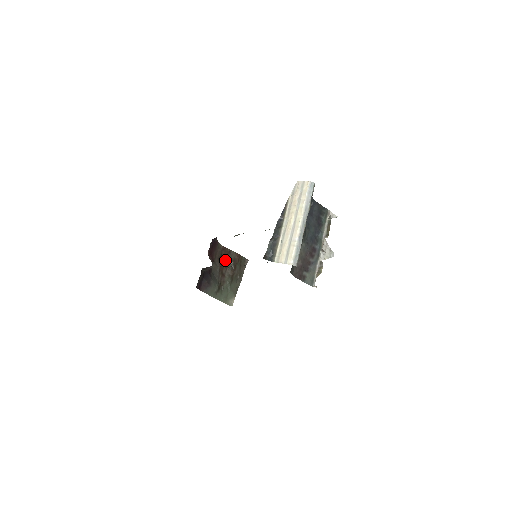
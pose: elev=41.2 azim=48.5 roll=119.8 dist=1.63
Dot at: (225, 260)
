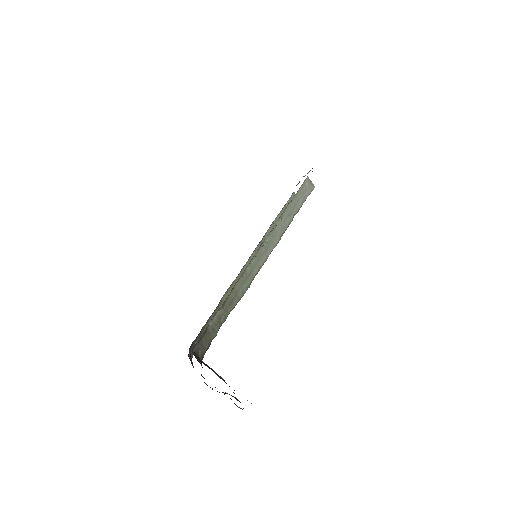
Dot at: occluded
